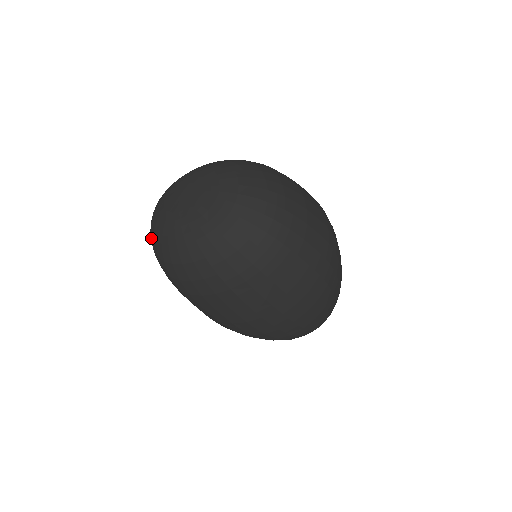
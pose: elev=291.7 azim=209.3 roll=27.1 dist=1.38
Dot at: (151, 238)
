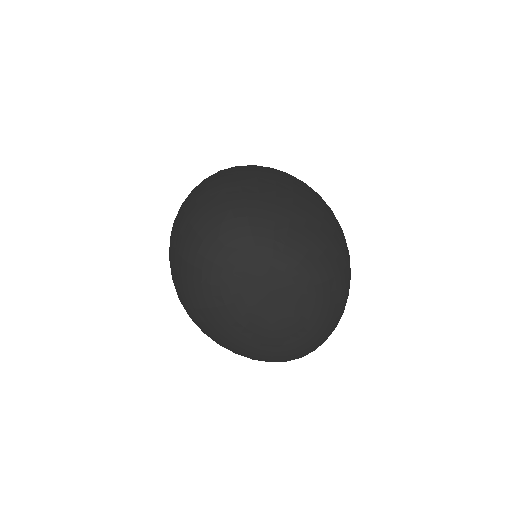
Dot at: (194, 270)
